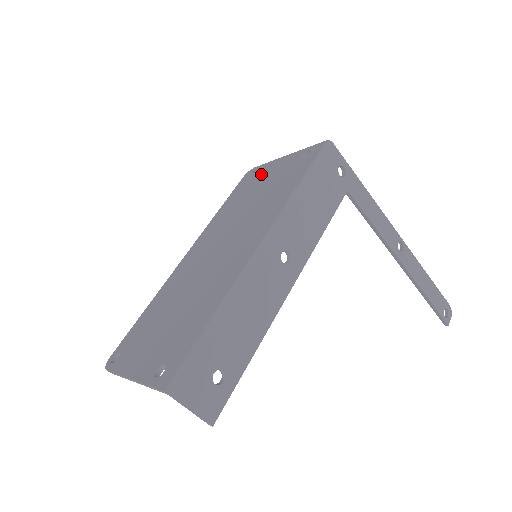
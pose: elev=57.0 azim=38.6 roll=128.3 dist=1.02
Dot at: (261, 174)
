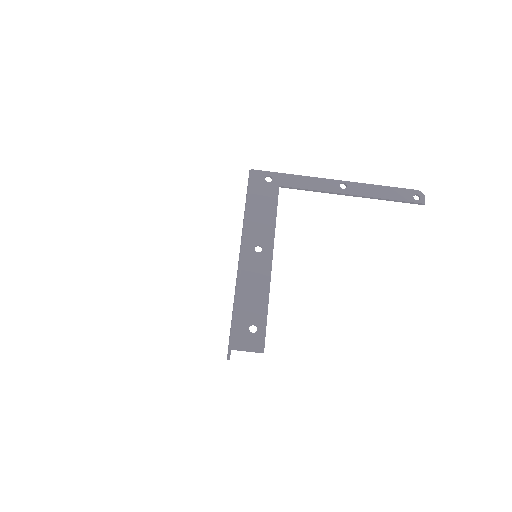
Dot at: occluded
